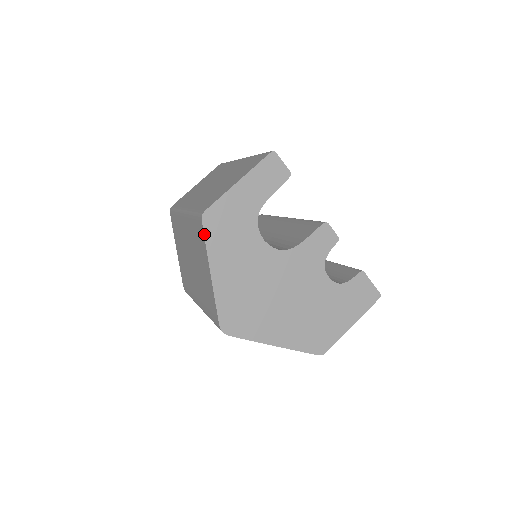
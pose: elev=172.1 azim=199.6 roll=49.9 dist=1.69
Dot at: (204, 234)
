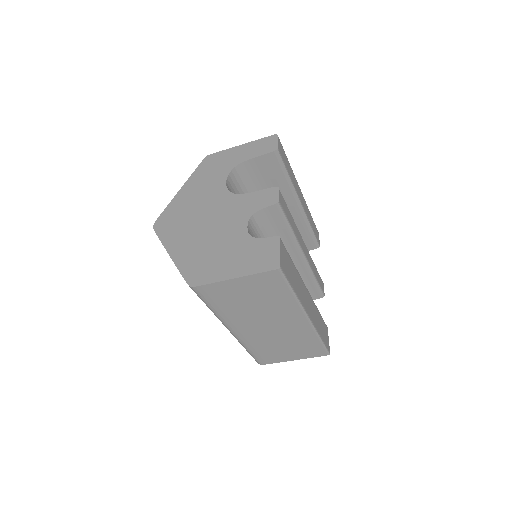
Dot at: (198, 166)
